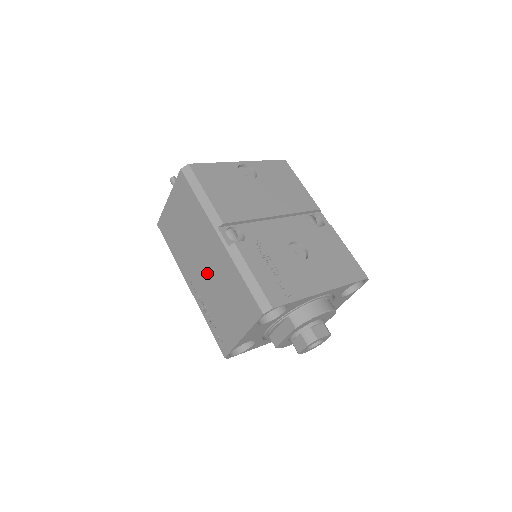
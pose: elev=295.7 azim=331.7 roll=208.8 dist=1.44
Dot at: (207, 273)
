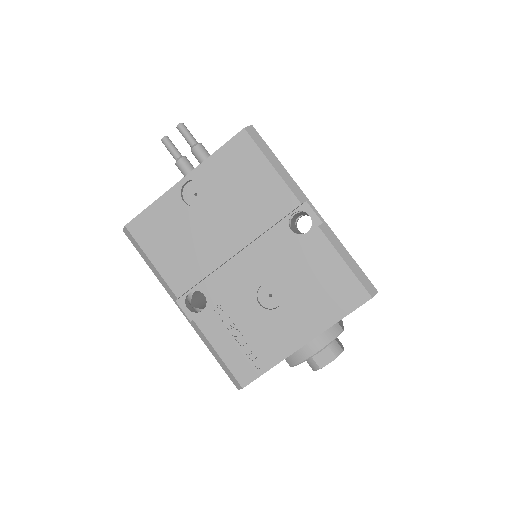
Dot at: occluded
